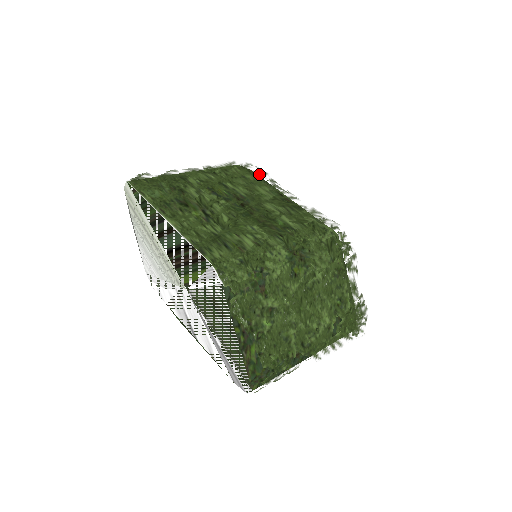
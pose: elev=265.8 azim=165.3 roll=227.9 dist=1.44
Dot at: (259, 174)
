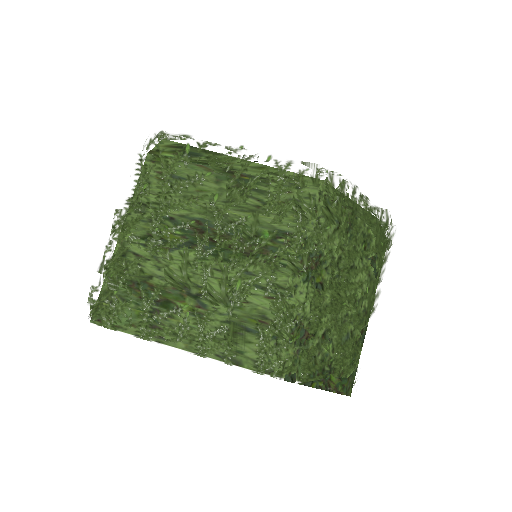
Dot at: (183, 156)
